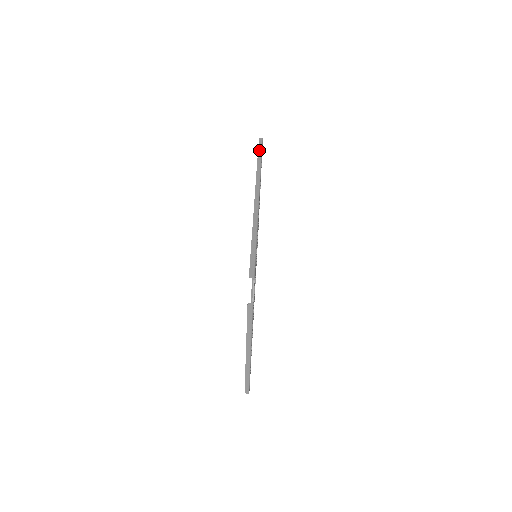
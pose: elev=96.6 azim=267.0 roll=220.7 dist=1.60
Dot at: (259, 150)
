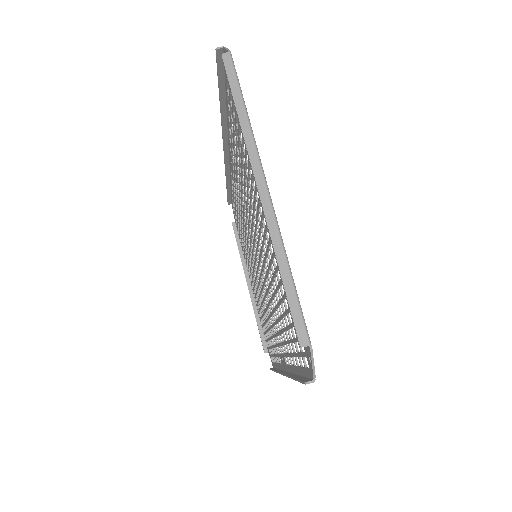
Dot at: (228, 193)
